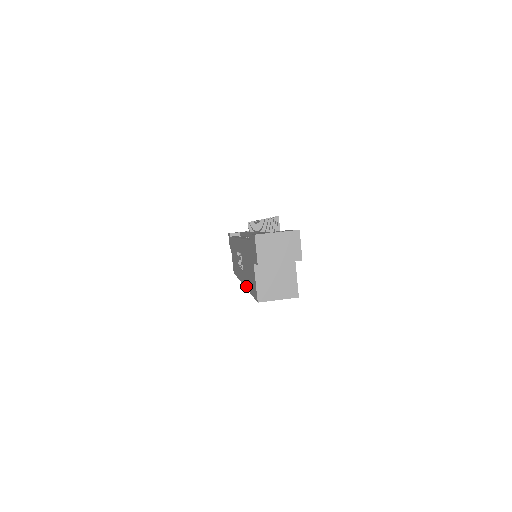
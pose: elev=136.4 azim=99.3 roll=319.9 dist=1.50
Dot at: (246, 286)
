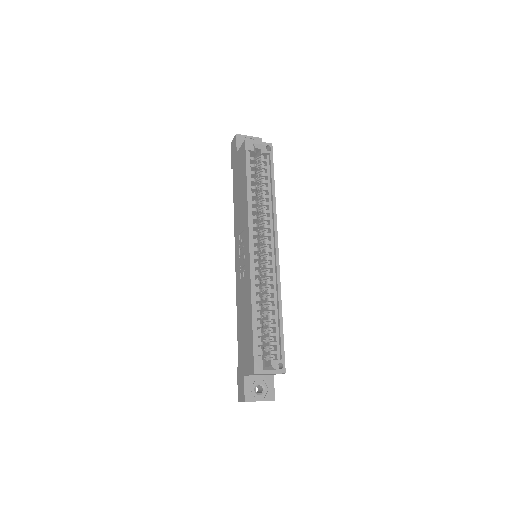
Dot at: (246, 209)
